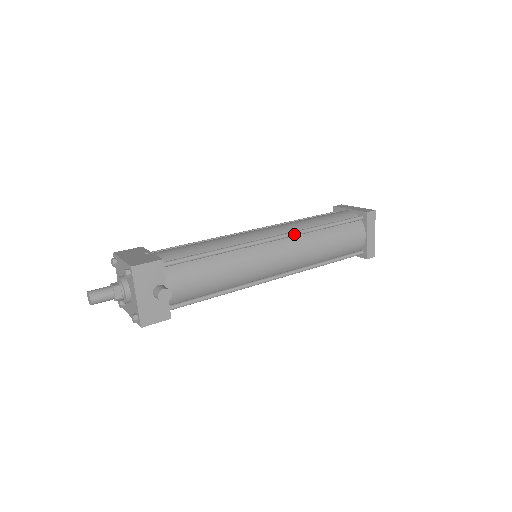
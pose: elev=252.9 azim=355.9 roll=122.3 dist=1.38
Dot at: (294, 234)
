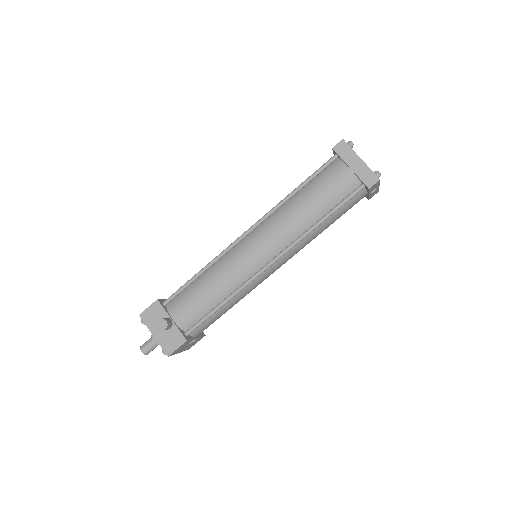
Dot at: (263, 218)
